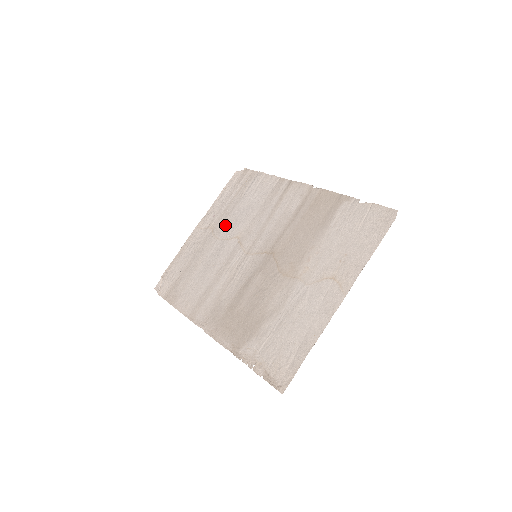
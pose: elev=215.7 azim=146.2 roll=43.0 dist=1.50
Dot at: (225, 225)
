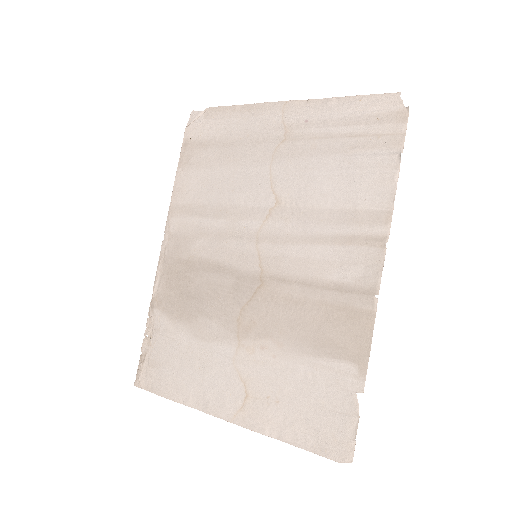
Dot at: (293, 160)
